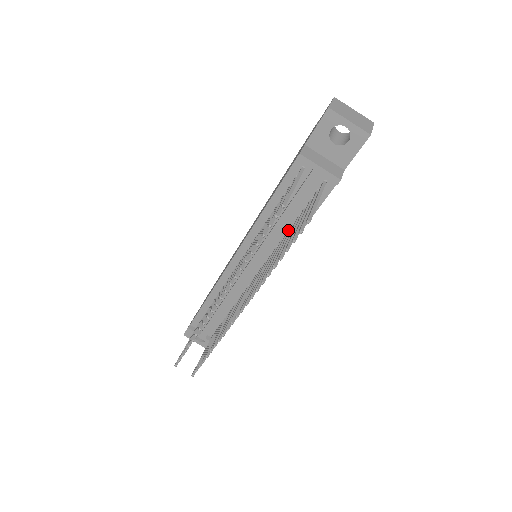
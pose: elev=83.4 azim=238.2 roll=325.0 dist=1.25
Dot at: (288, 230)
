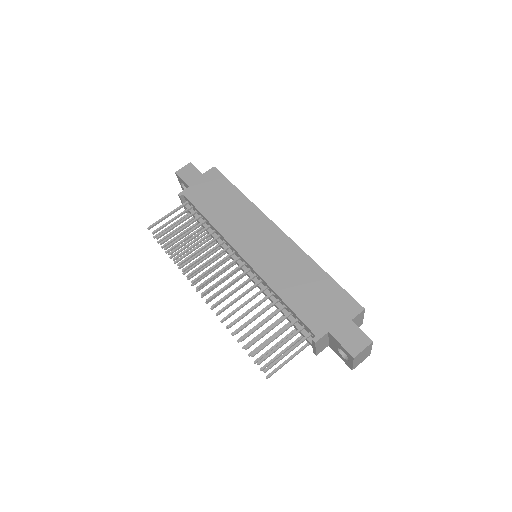
Dot at: occluded
